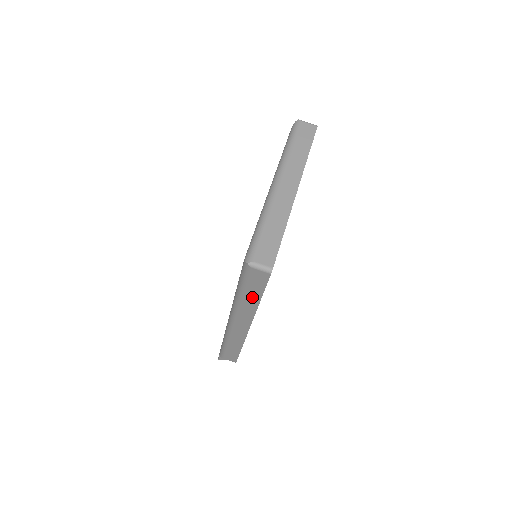
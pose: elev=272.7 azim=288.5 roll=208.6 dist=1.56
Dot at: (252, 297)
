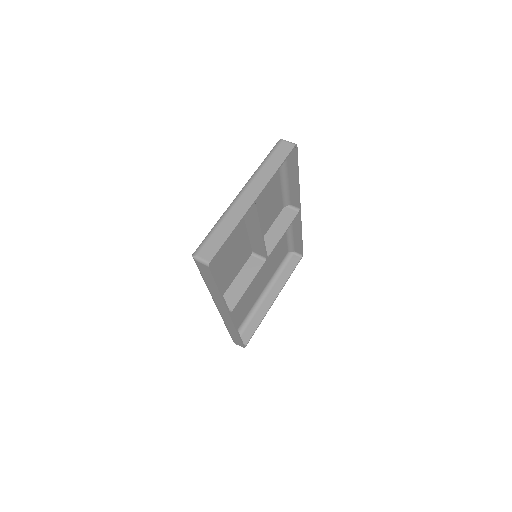
Dot at: (212, 286)
